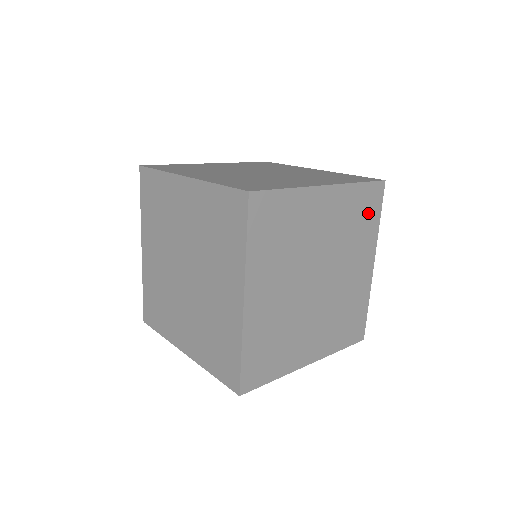
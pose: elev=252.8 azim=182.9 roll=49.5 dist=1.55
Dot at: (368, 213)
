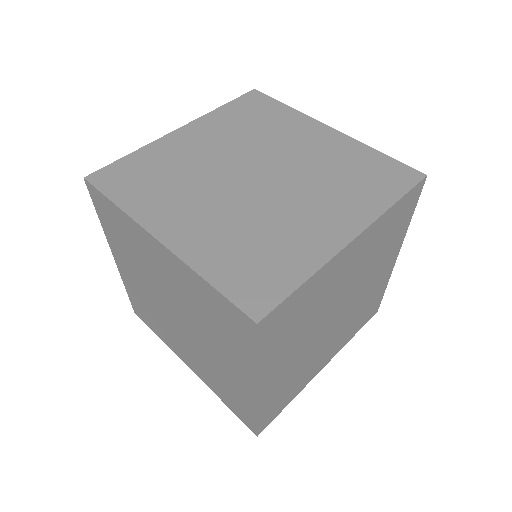
Dot at: (400, 221)
